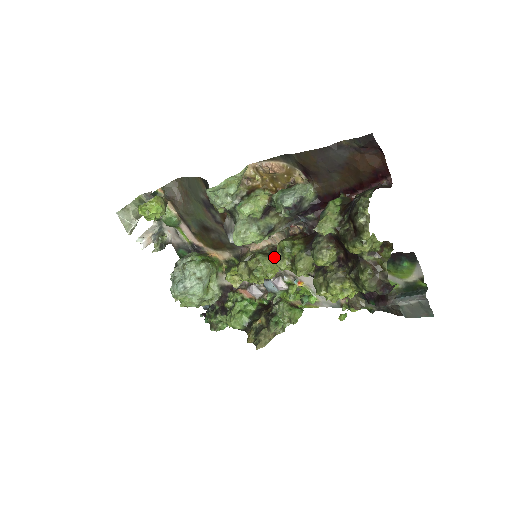
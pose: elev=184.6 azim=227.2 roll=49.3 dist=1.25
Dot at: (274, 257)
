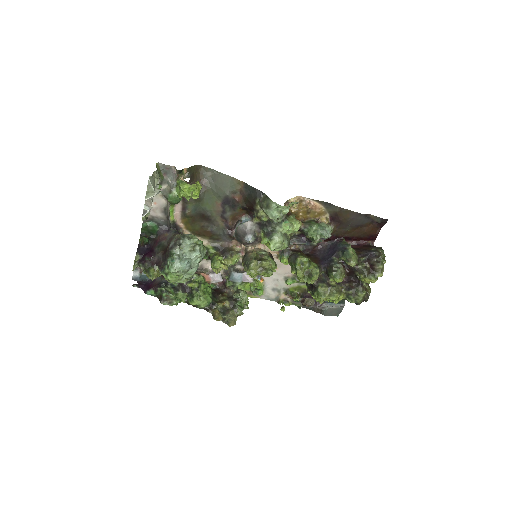
Dot at: occluded
